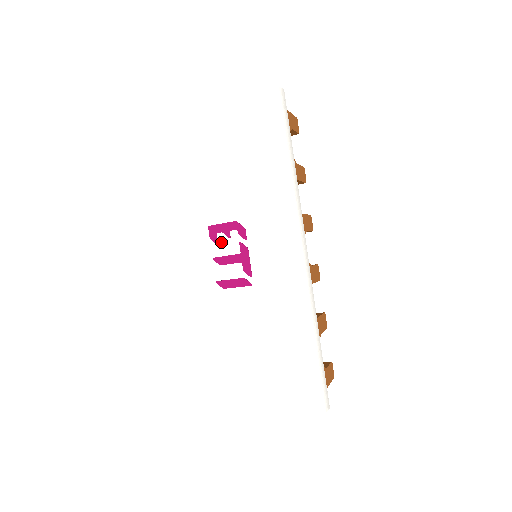
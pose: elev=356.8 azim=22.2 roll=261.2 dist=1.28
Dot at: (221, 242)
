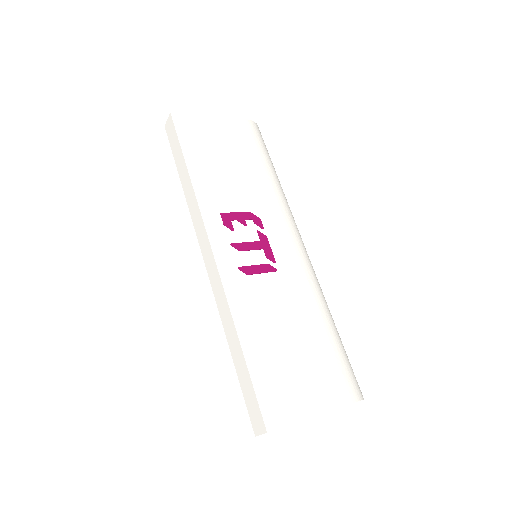
Dot at: (237, 229)
